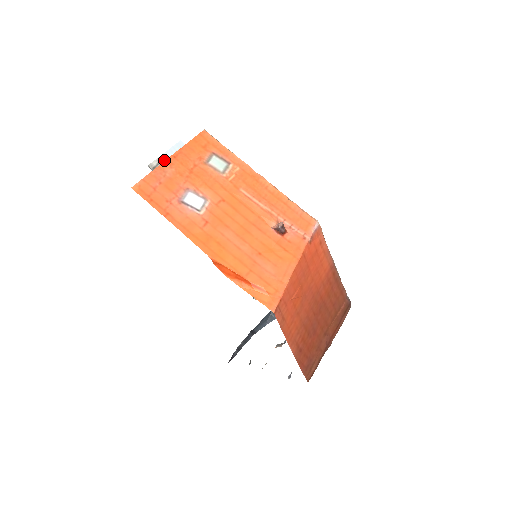
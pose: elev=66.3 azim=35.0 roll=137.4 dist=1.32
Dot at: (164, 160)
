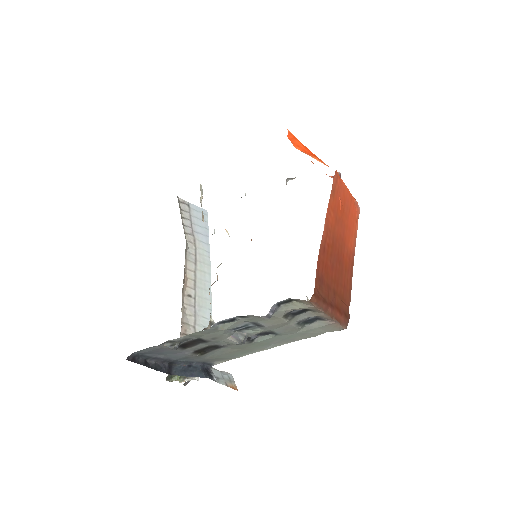
Dot at: (202, 189)
